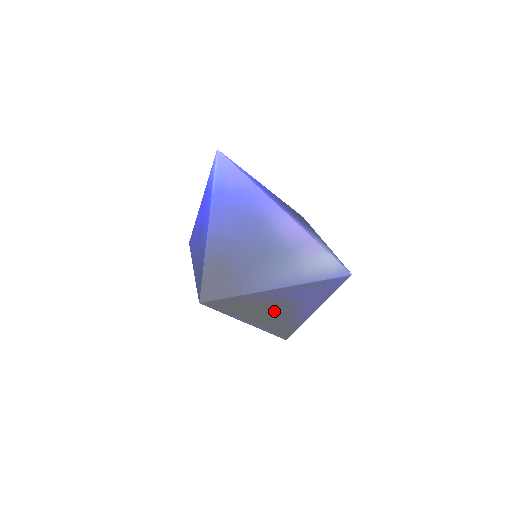
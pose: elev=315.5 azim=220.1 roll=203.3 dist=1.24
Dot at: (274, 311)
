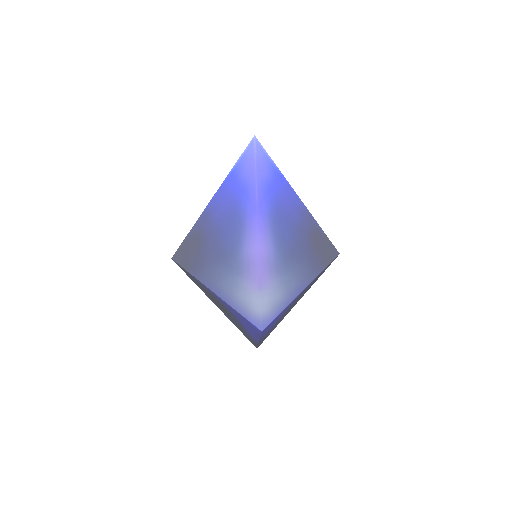
Dot at: occluded
